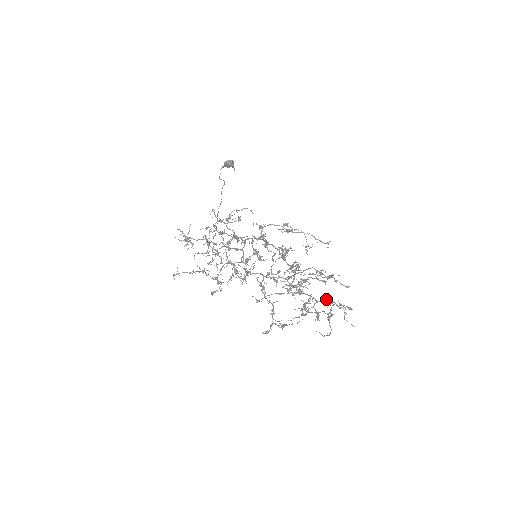
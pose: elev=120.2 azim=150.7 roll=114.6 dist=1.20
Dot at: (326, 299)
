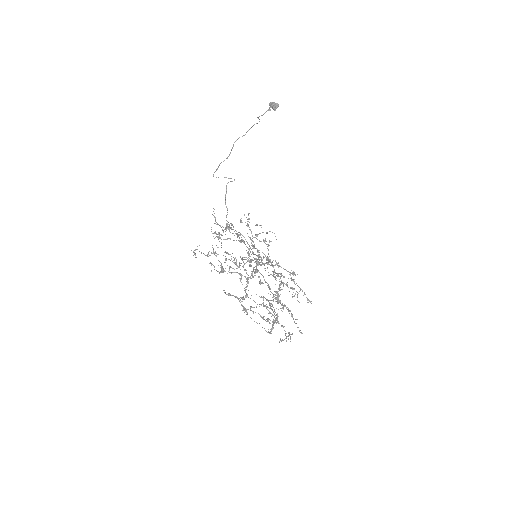
Dot at: (285, 335)
